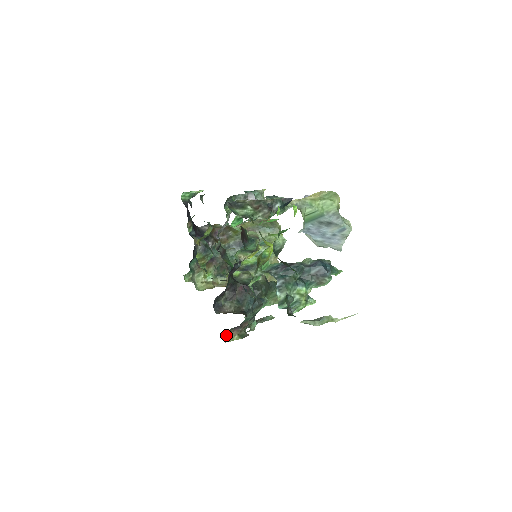
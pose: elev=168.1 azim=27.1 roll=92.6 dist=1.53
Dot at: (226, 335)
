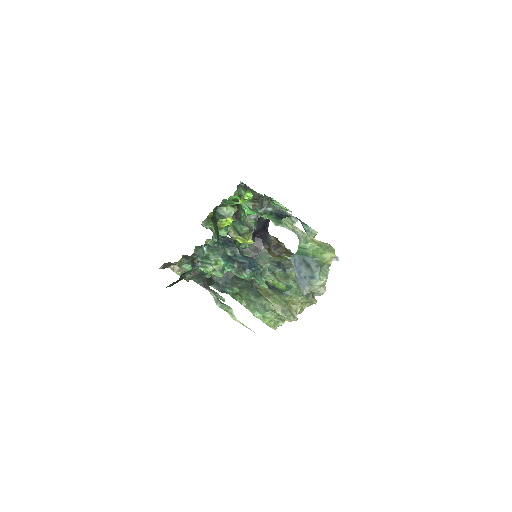
Dot at: (174, 263)
